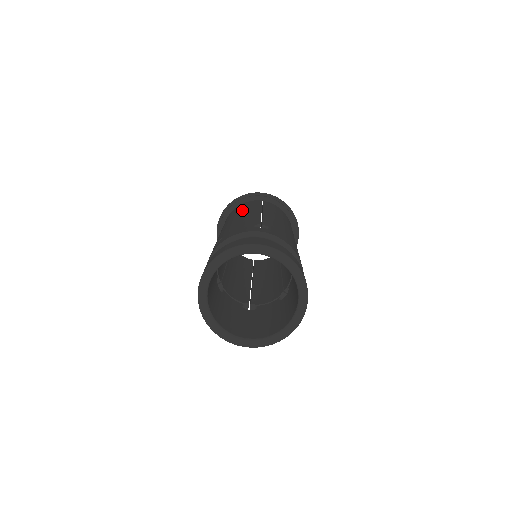
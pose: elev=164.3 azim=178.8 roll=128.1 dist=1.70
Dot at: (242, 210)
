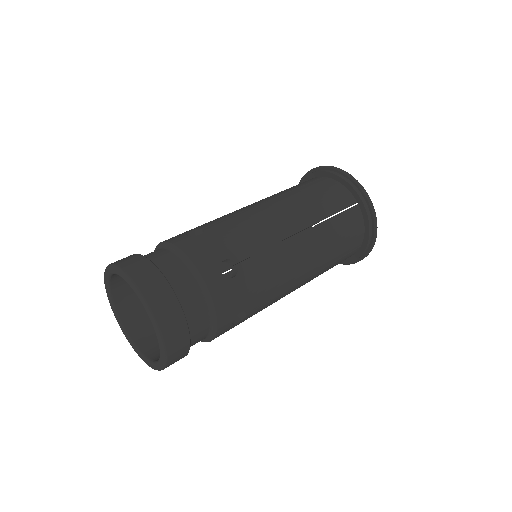
Dot at: occluded
